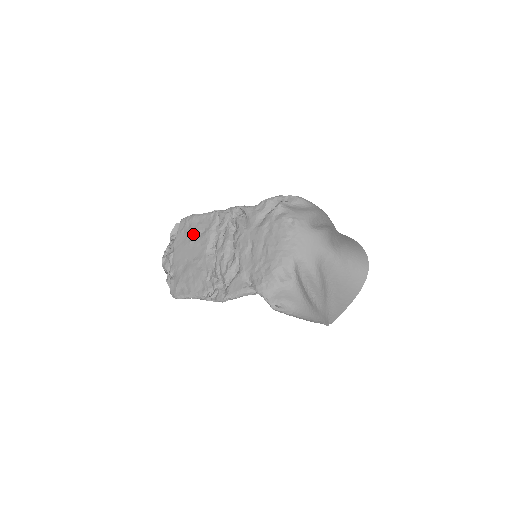
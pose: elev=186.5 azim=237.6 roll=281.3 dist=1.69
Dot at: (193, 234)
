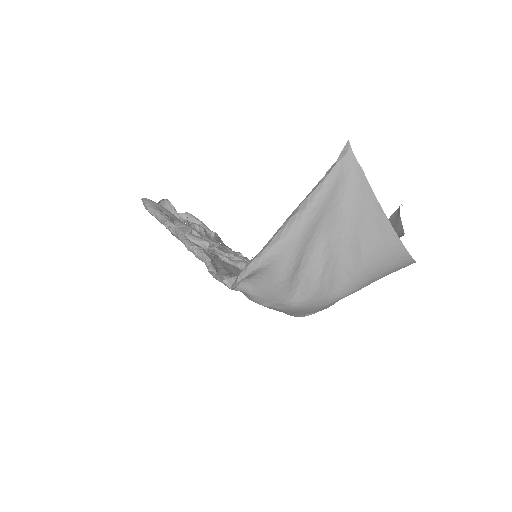
Dot at: occluded
